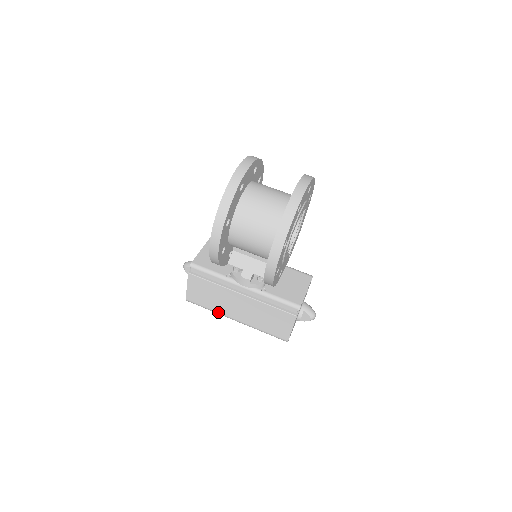
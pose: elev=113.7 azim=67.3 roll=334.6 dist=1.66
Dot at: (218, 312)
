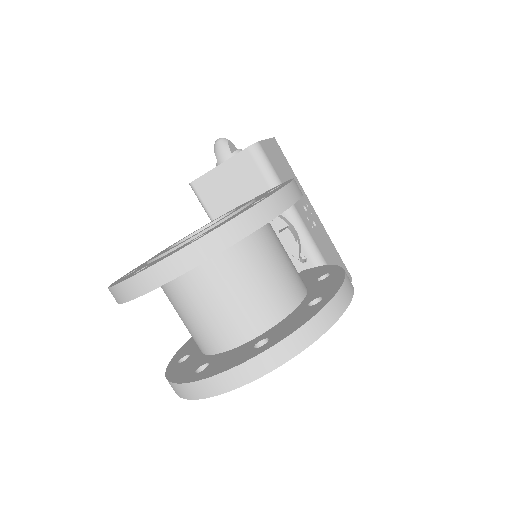
Dot at: occluded
